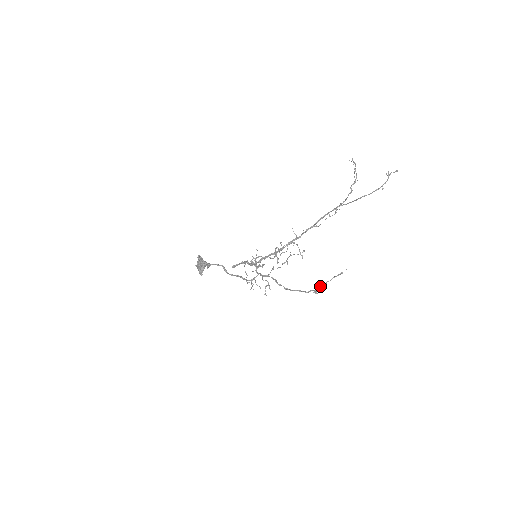
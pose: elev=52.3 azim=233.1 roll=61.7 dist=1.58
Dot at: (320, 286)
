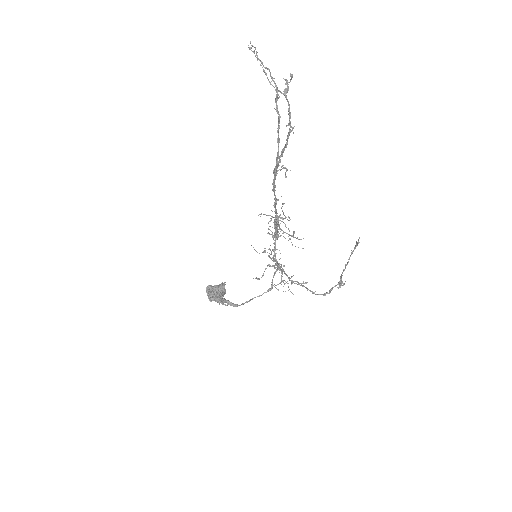
Dot at: (341, 274)
